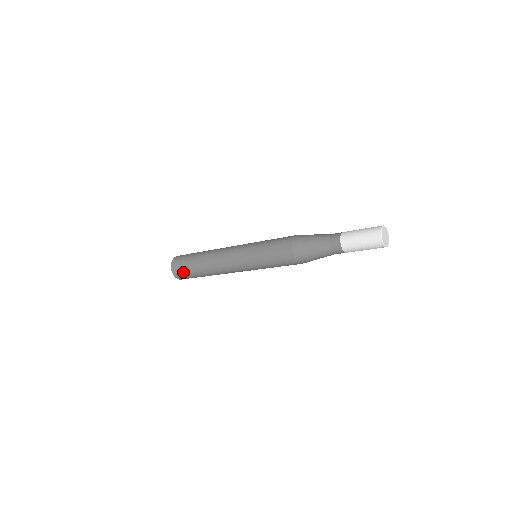
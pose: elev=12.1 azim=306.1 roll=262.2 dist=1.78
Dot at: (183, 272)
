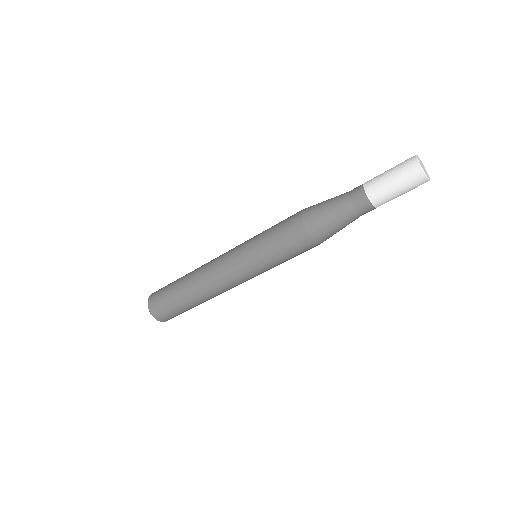
Dot at: (161, 292)
